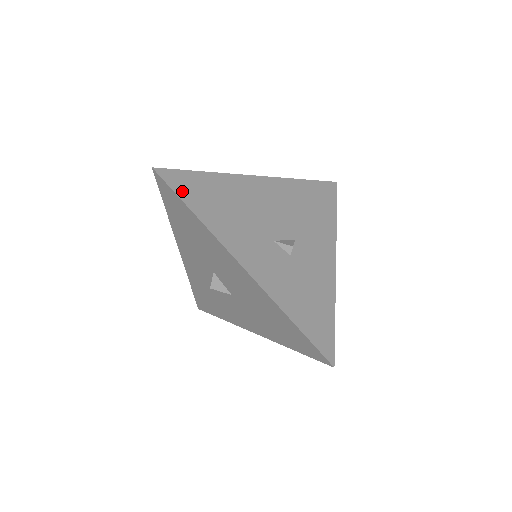
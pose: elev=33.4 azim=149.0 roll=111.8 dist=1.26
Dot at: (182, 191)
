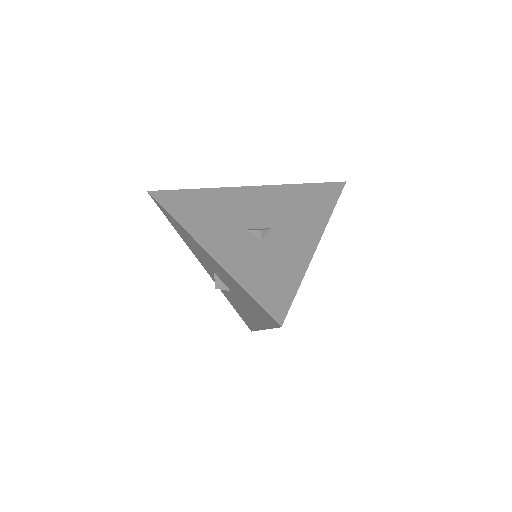
Dot at: (167, 203)
